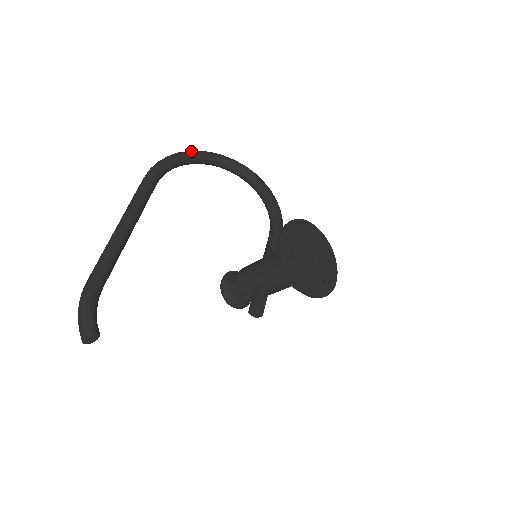
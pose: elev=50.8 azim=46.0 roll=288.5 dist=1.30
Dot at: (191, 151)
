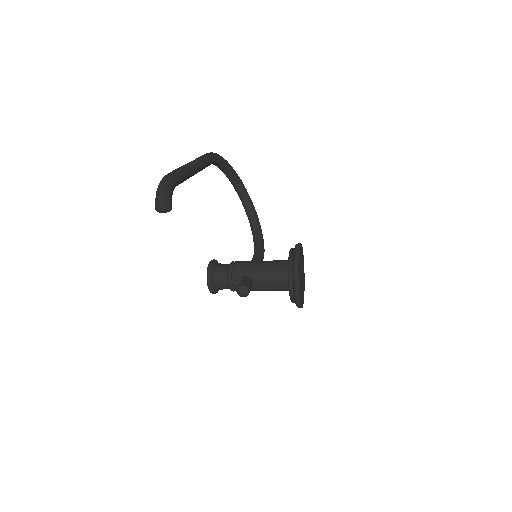
Dot at: (232, 167)
